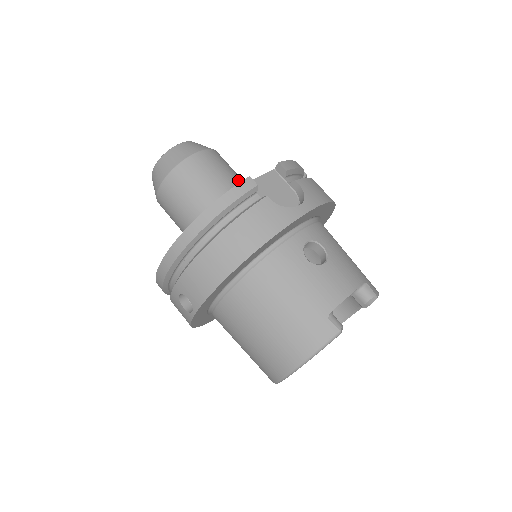
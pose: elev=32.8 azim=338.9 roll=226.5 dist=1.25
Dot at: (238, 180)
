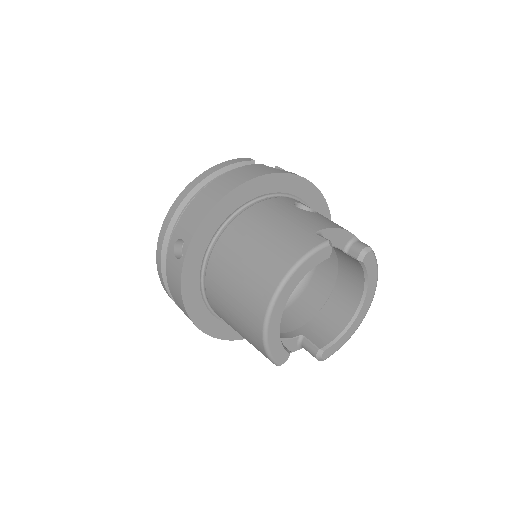
Dot at: occluded
